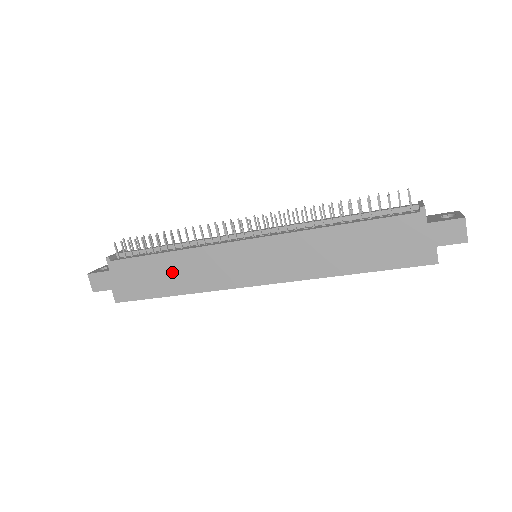
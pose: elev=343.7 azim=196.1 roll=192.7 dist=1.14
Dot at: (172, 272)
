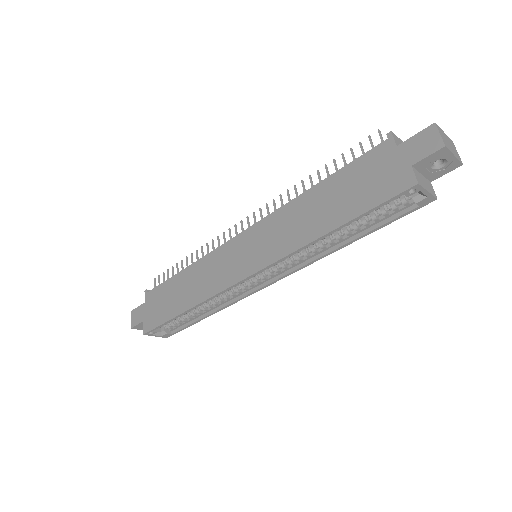
Dot at: (185, 287)
